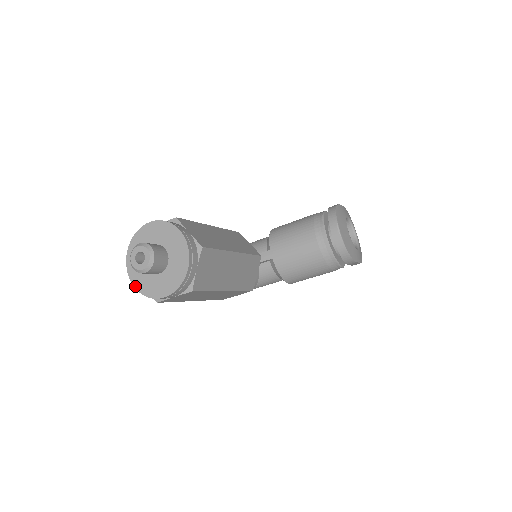
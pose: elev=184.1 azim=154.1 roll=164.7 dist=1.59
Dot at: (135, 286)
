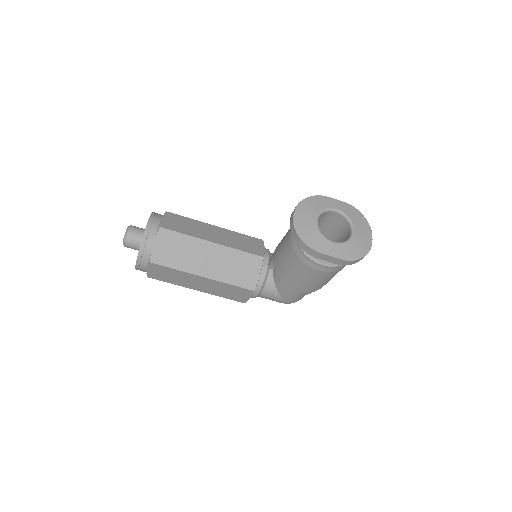
Dot at: occluded
